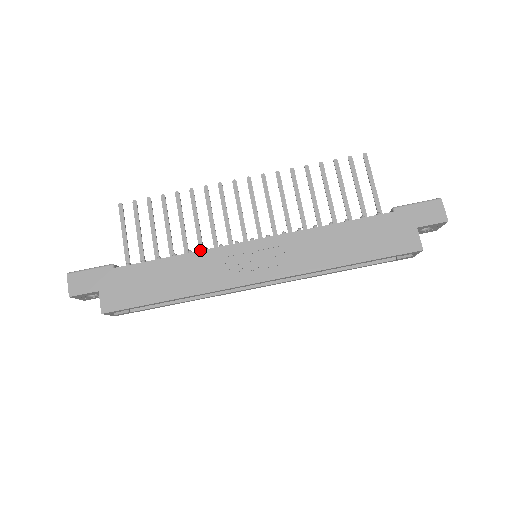
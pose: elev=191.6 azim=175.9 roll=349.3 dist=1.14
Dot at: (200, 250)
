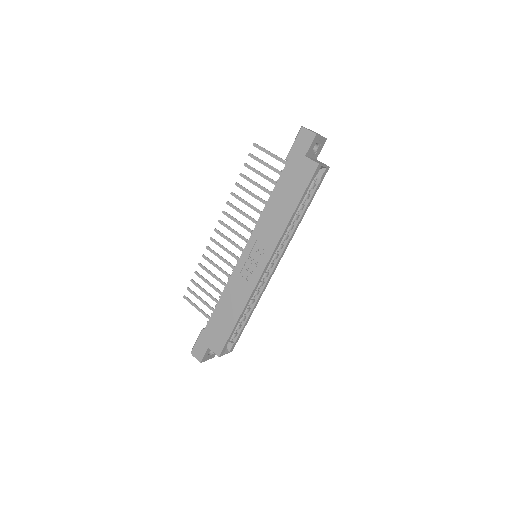
Dot at: (227, 283)
